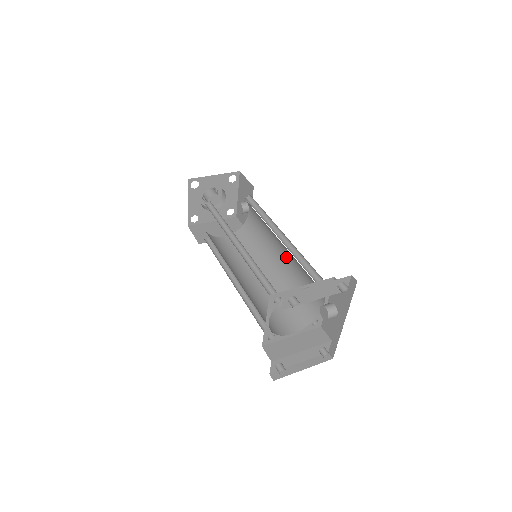
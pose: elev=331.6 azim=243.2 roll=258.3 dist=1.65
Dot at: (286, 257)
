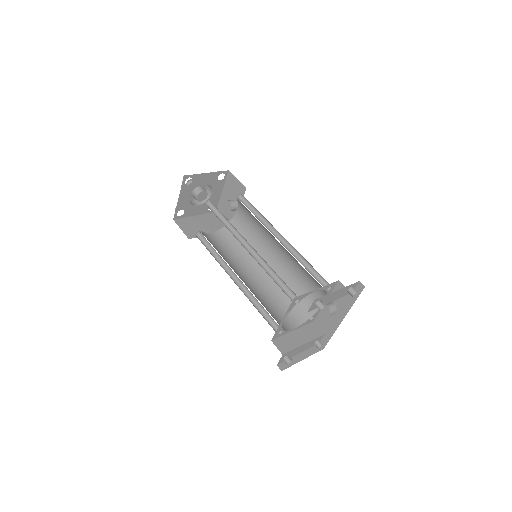
Dot at: (281, 258)
